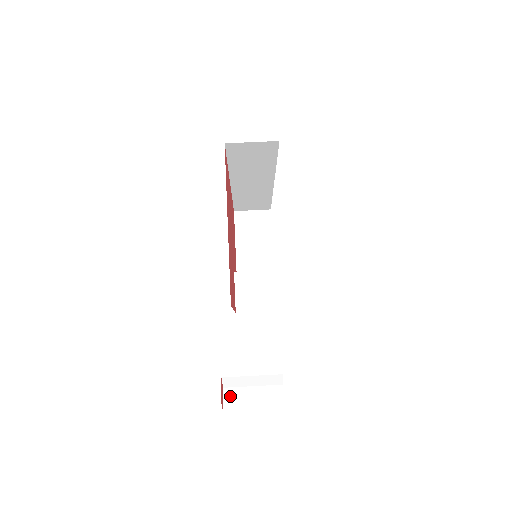
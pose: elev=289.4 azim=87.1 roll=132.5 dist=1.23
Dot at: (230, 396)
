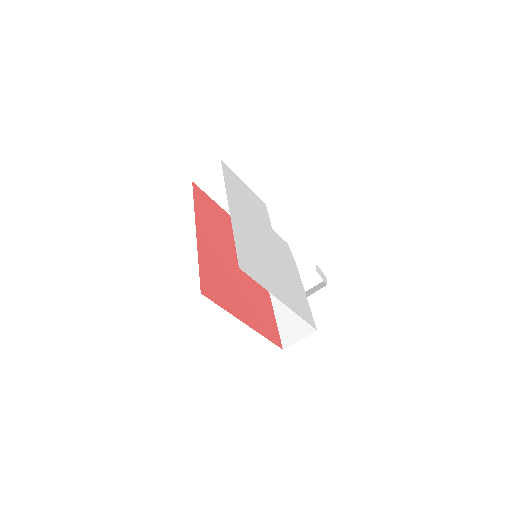
Dot at: occluded
